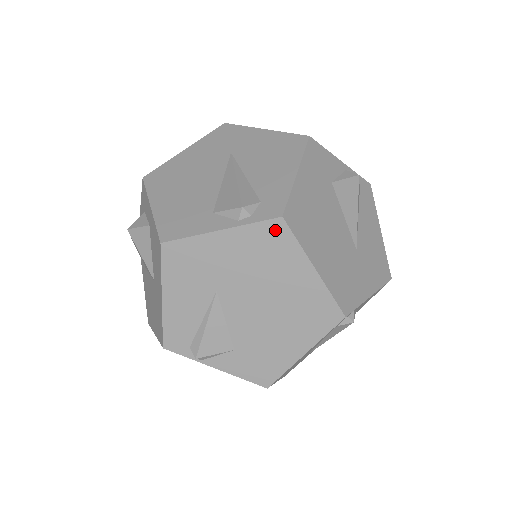
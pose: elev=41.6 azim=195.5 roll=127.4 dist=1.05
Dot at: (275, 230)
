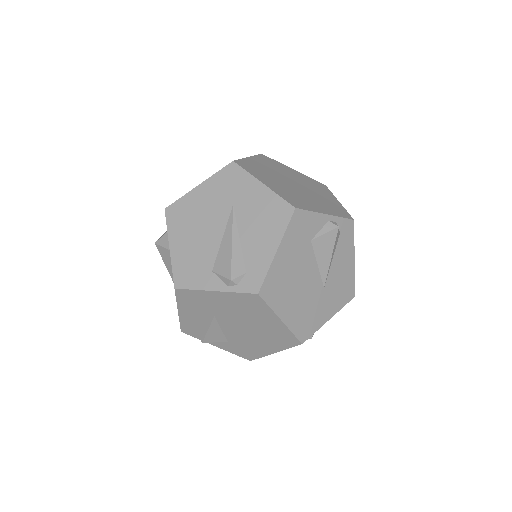
Dot at: (253, 299)
